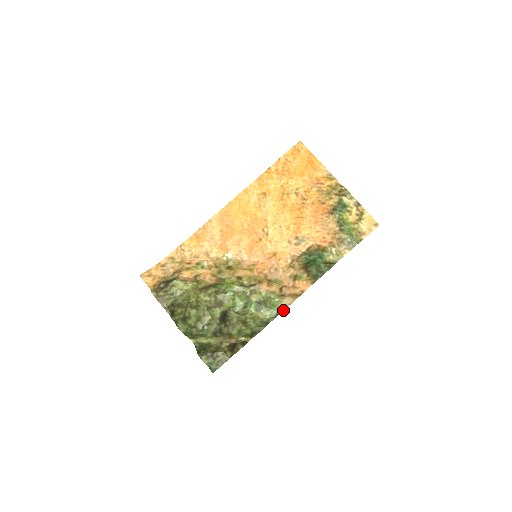
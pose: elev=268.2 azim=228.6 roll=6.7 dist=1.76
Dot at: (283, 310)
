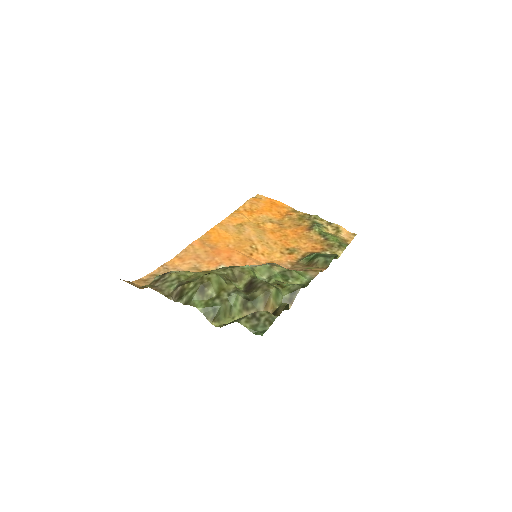
Dot at: (312, 279)
